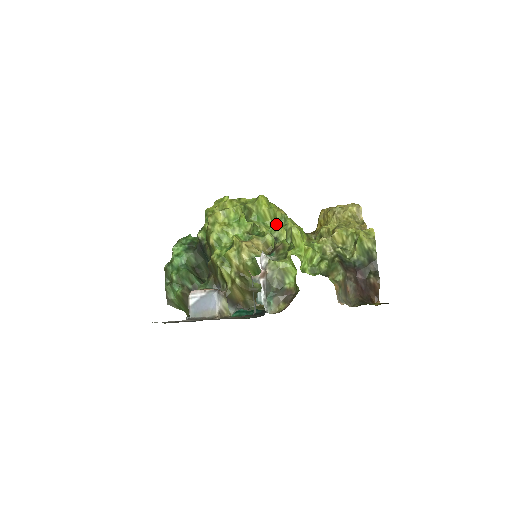
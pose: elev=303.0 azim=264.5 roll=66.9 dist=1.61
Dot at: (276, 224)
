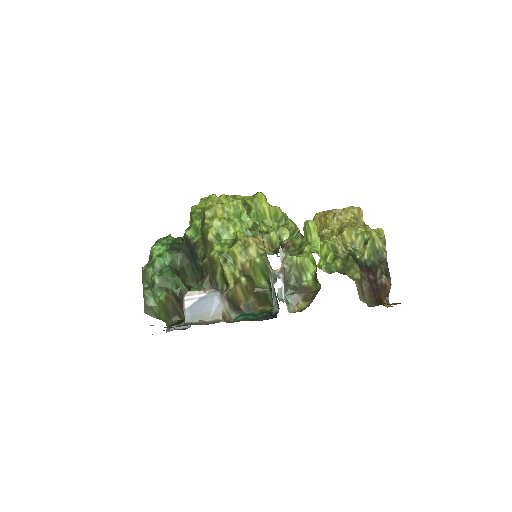
Dot at: (277, 223)
